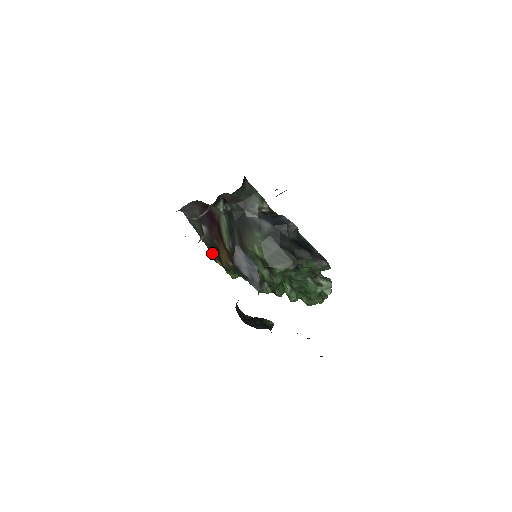
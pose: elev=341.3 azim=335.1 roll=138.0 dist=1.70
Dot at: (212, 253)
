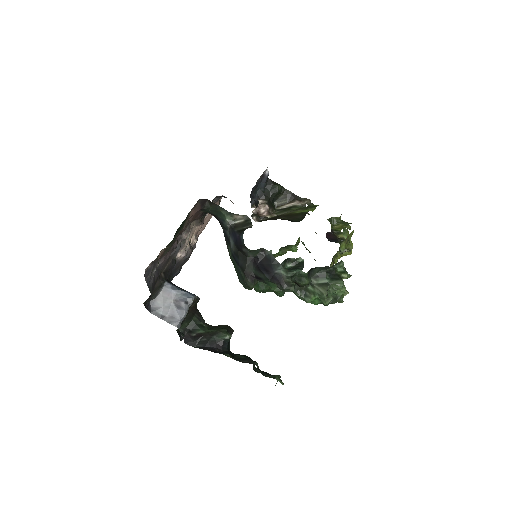
Dot at: occluded
